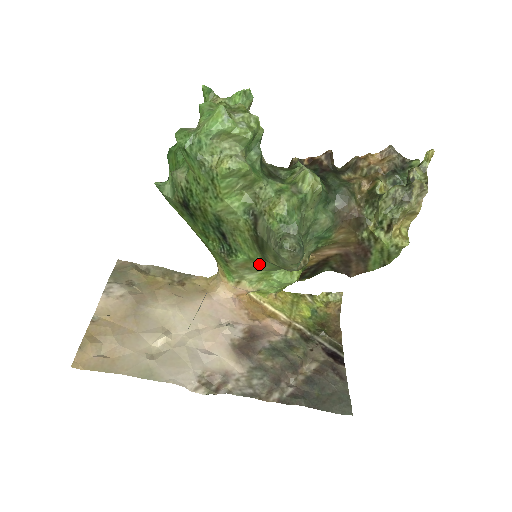
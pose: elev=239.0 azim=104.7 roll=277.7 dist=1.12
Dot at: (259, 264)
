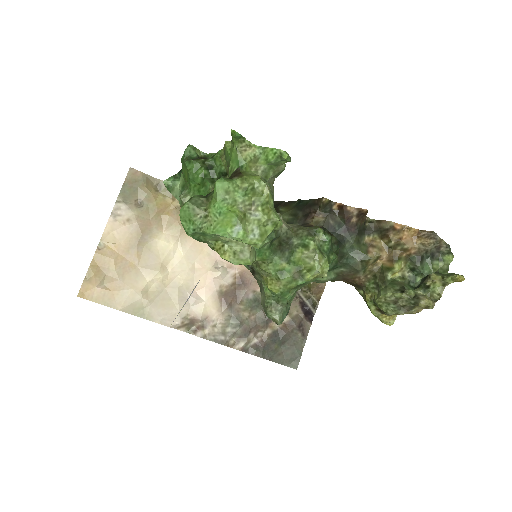
Dot at: occluded
